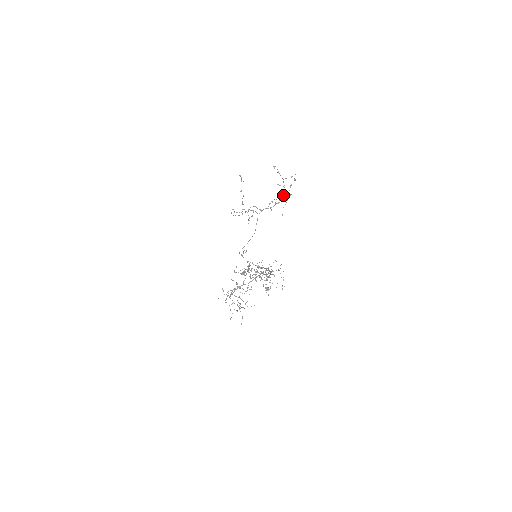
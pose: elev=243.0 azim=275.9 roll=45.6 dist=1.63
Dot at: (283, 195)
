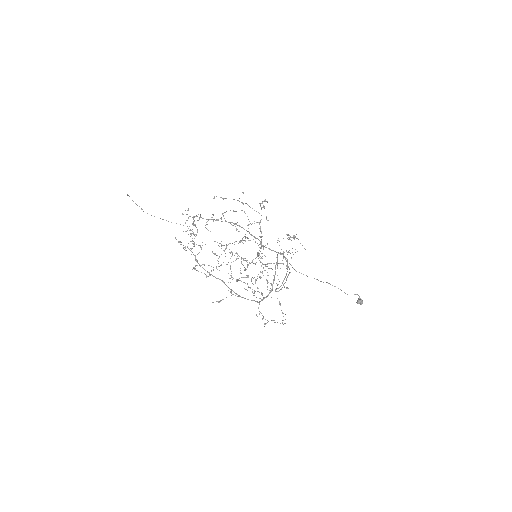
Dot at: occluded
